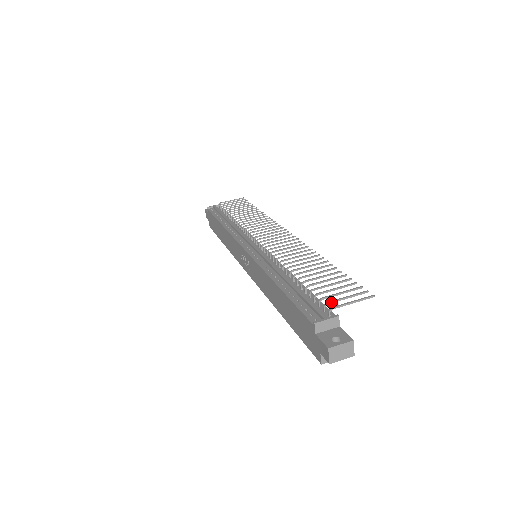
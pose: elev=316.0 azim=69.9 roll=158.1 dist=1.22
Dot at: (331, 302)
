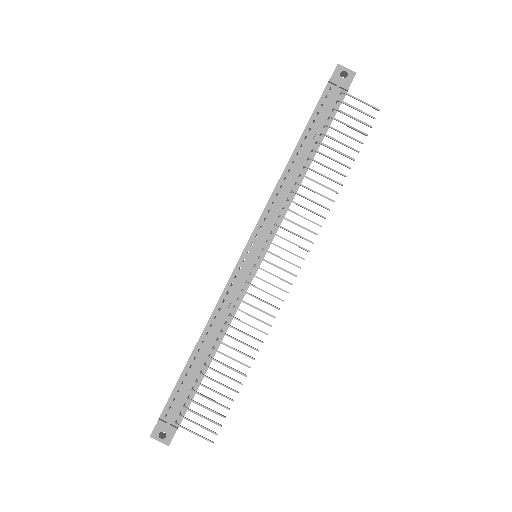
Dot at: occluded
